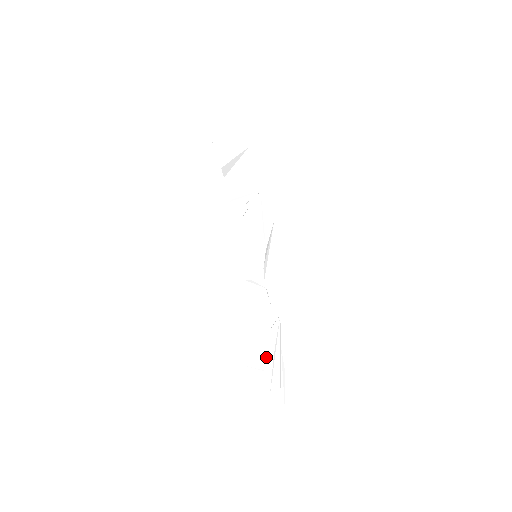
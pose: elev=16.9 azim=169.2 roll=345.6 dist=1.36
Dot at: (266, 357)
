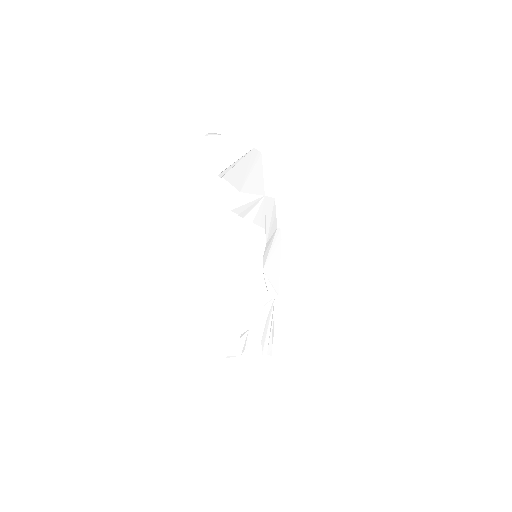
Dot at: (260, 321)
